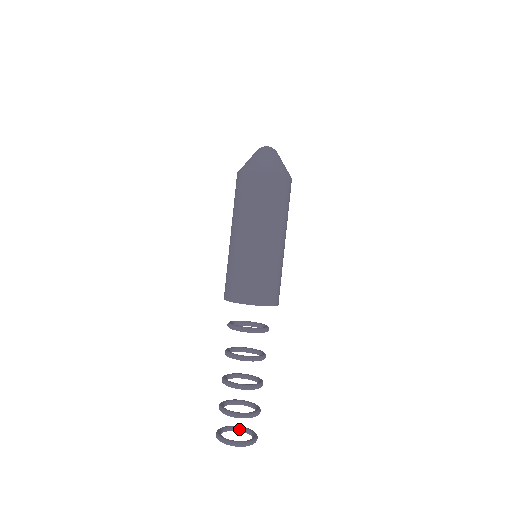
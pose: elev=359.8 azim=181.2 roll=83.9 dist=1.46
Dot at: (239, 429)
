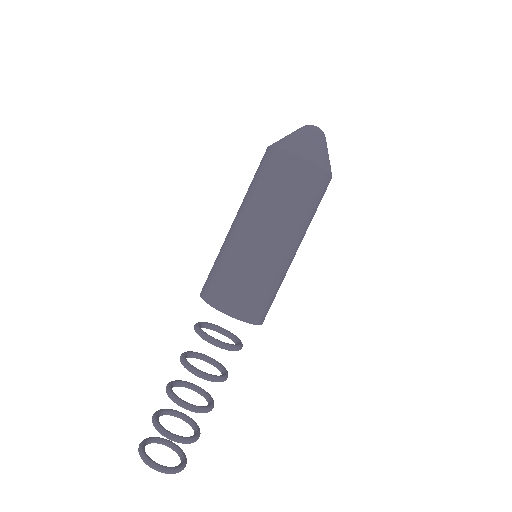
Dot at: (168, 444)
